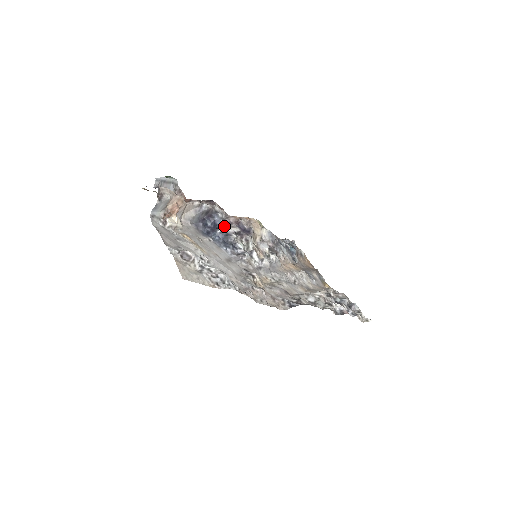
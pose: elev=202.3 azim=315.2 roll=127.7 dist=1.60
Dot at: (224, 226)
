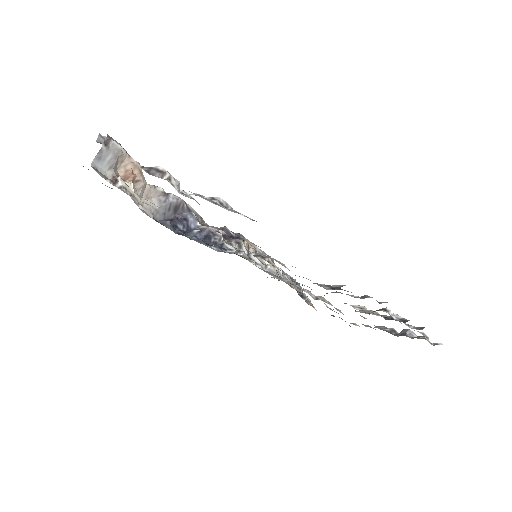
Dot at: (202, 226)
